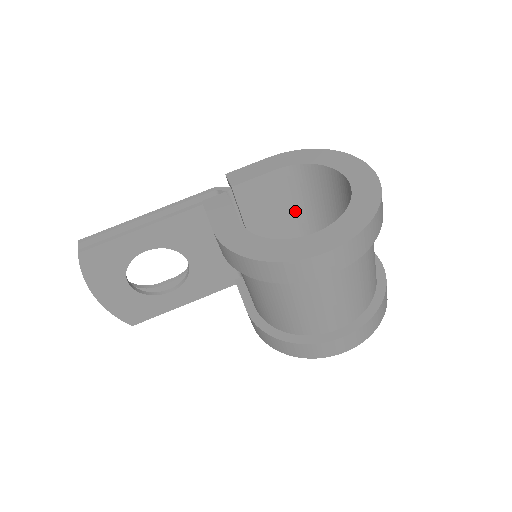
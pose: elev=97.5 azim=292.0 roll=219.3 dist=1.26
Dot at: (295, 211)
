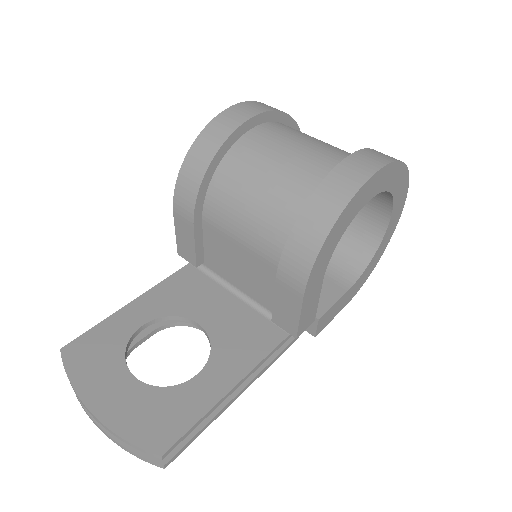
Dot at: occluded
